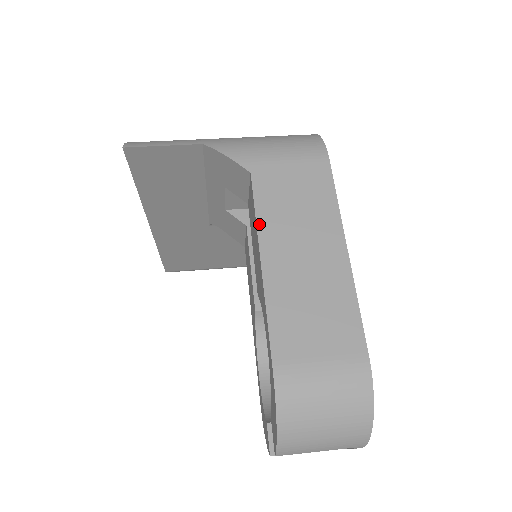
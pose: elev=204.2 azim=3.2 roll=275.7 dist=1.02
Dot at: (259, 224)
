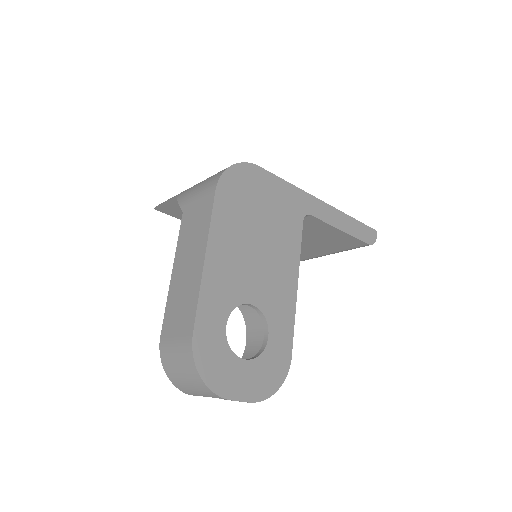
Dot at: (177, 248)
